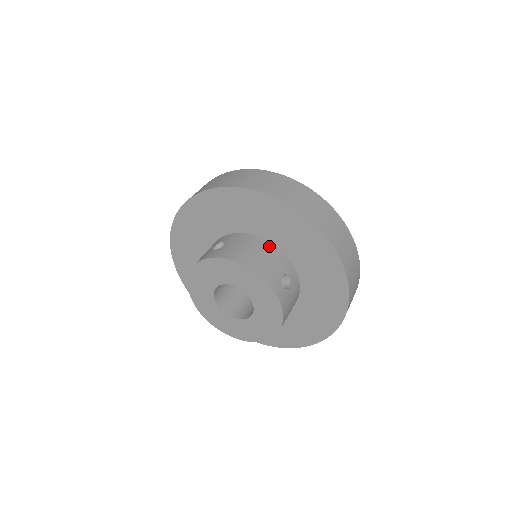
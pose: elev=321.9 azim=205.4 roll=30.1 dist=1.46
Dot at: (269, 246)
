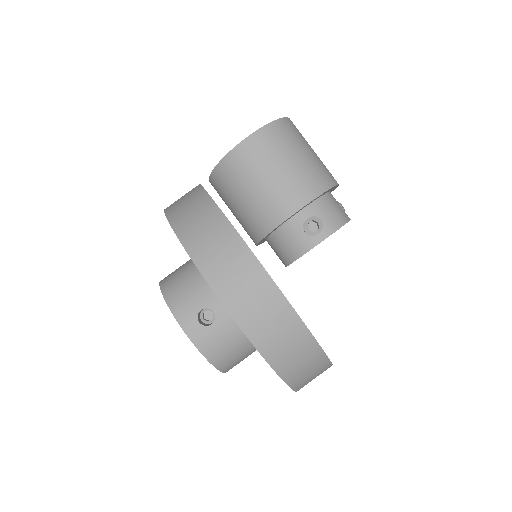
Dot at: occluded
